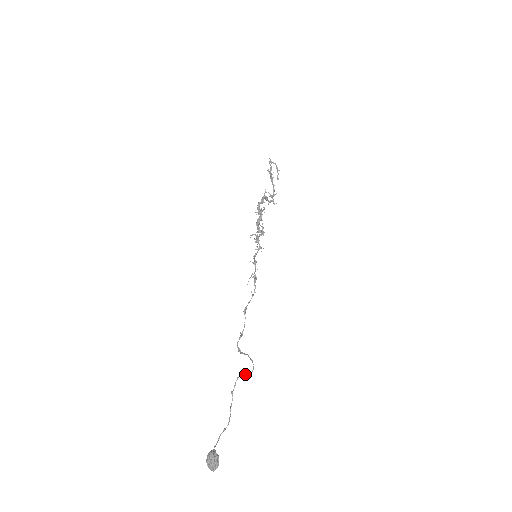
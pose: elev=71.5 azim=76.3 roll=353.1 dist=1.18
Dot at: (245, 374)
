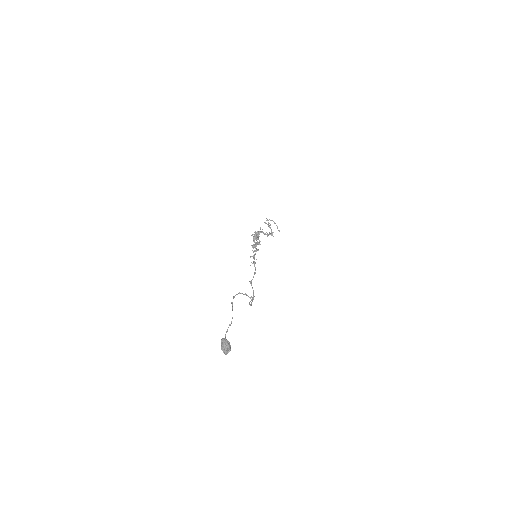
Dot at: (241, 293)
